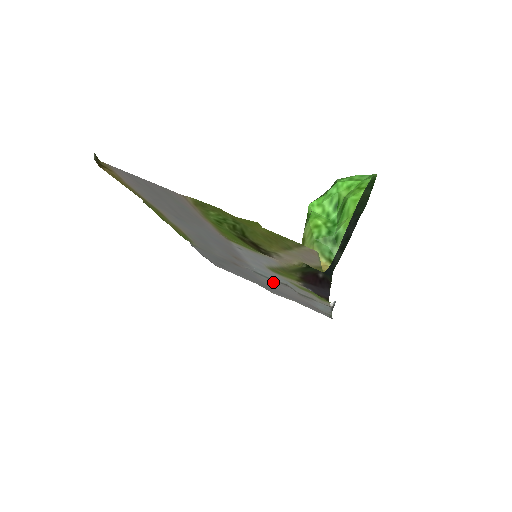
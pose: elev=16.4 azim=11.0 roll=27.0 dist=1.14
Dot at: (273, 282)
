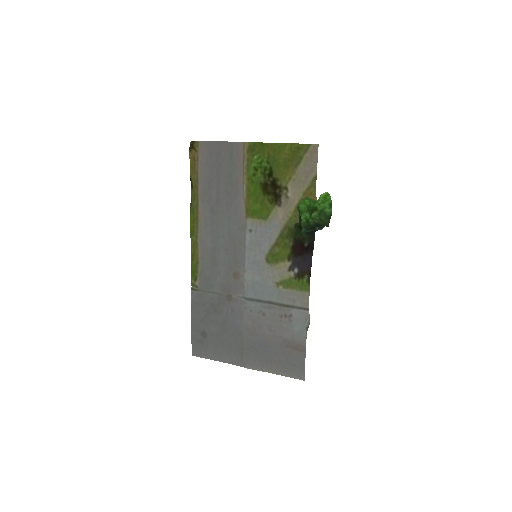
Dot at: (259, 308)
